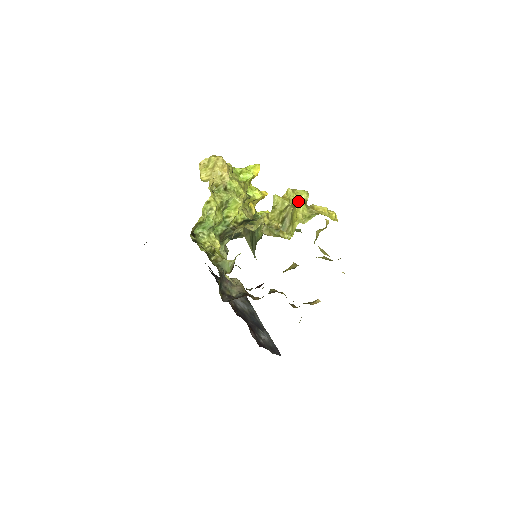
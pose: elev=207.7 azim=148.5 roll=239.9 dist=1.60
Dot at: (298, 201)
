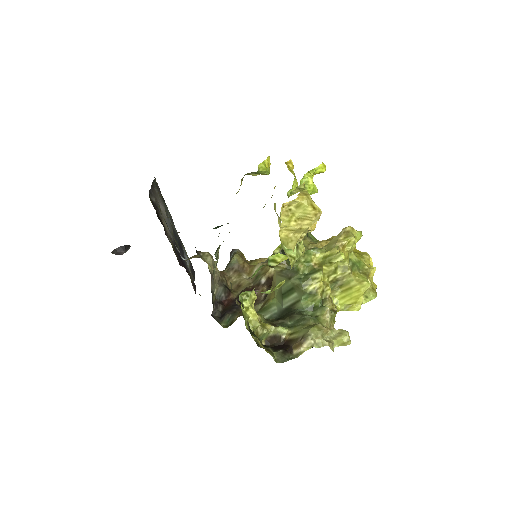
Dot at: (352, 250)
